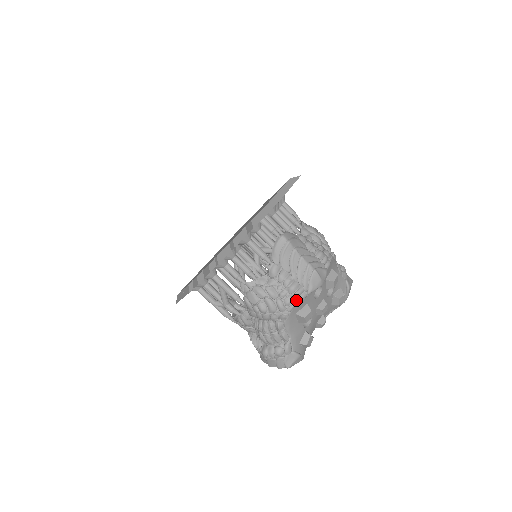
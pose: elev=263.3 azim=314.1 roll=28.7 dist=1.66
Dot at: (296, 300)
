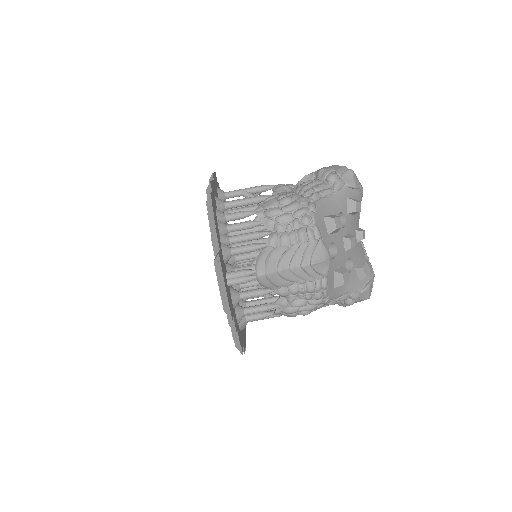
Dot at: (323, 290)
